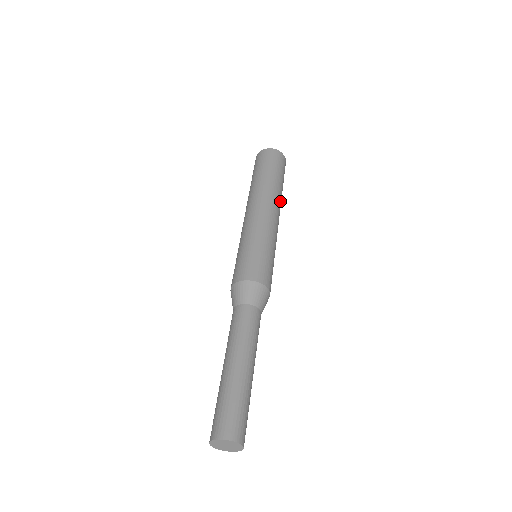
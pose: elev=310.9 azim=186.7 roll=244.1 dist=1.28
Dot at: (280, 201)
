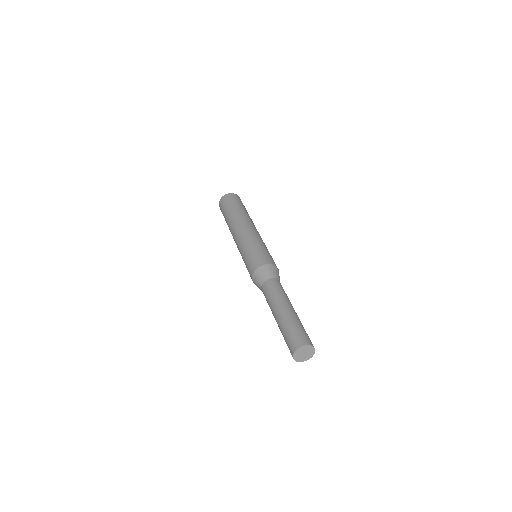
Dot at: occluded
